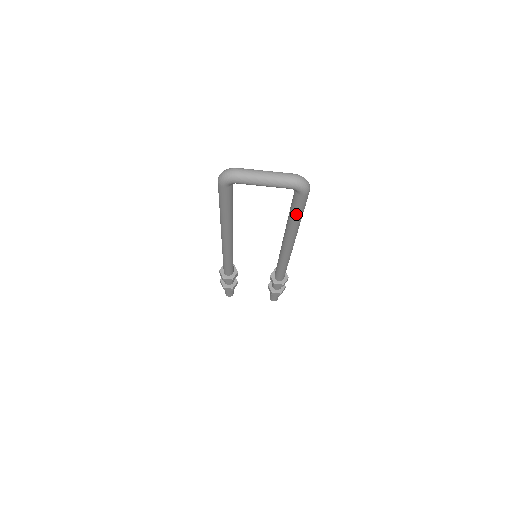
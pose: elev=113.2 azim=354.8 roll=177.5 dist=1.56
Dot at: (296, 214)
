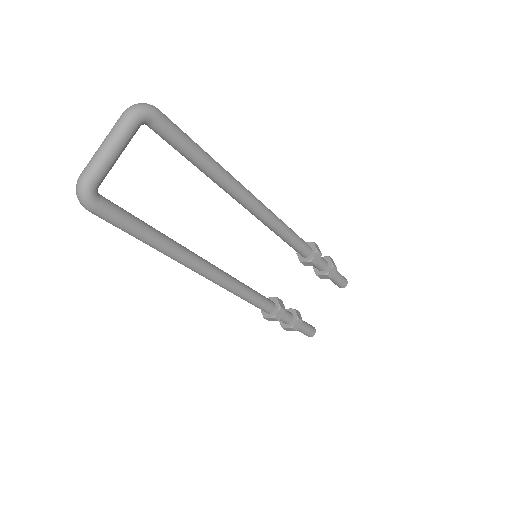
Dot at: (191, 151)
